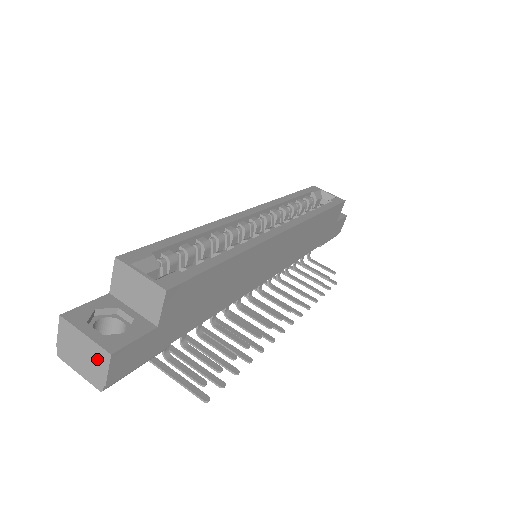
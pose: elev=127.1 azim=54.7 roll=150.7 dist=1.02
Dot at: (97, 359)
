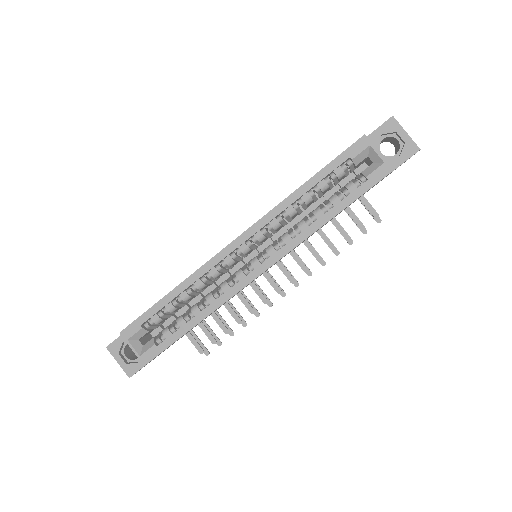
Dot at: occluded
